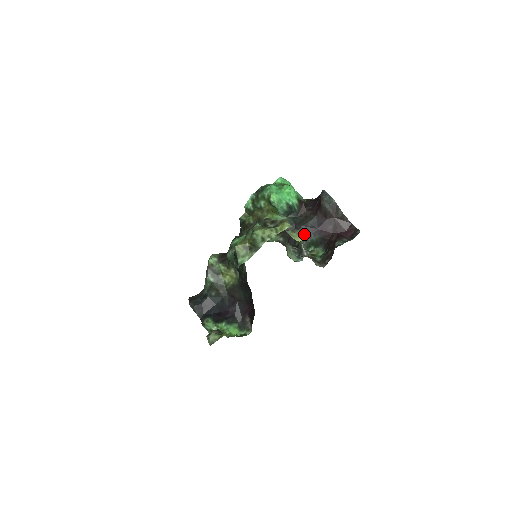
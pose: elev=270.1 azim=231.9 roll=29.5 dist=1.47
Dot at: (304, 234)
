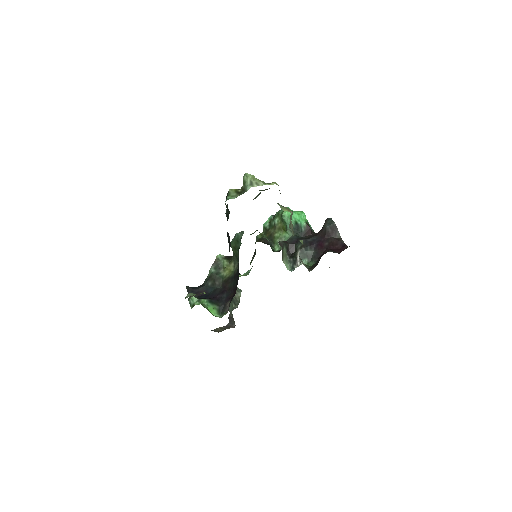
Dot at: (292, 211)
